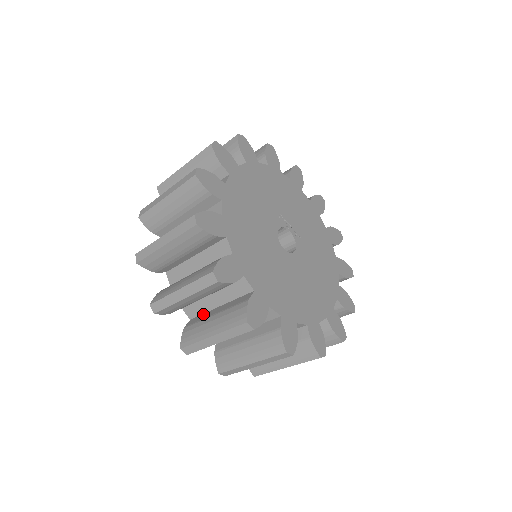
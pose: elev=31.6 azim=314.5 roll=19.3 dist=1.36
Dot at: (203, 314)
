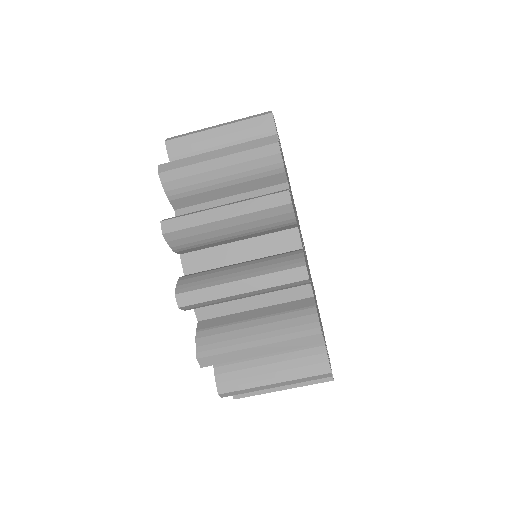
Dot at: (225, 316)
